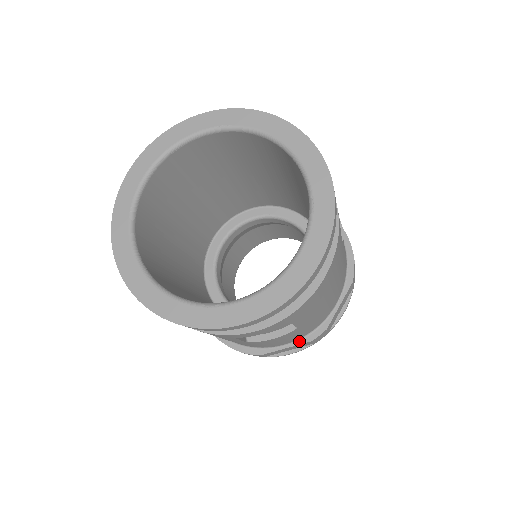
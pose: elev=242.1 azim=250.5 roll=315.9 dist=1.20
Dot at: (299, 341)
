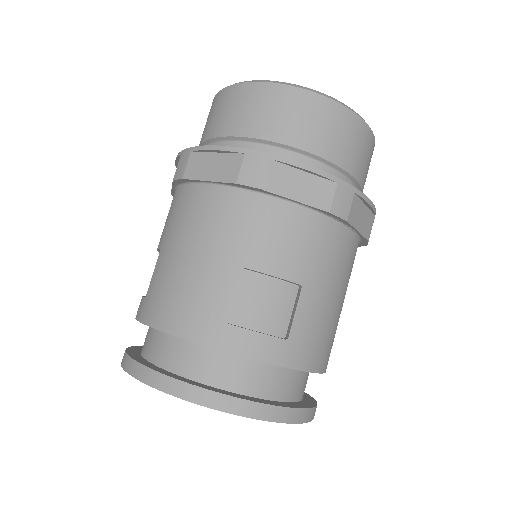
Dot at: occluded
